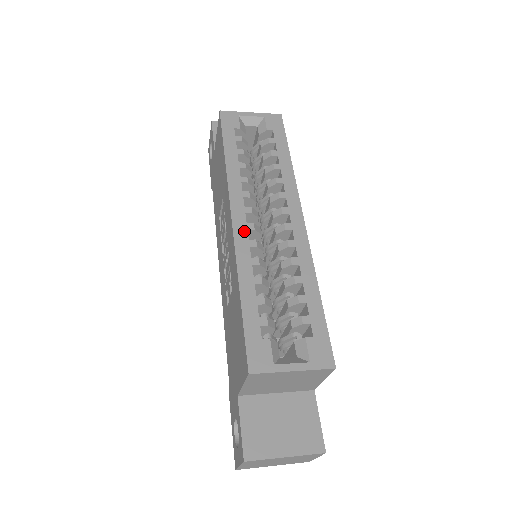
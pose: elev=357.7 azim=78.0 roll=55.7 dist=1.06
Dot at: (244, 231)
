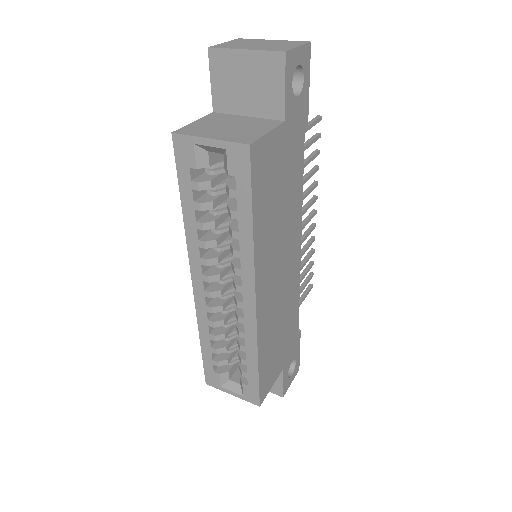
Dot at: (202, 297)
